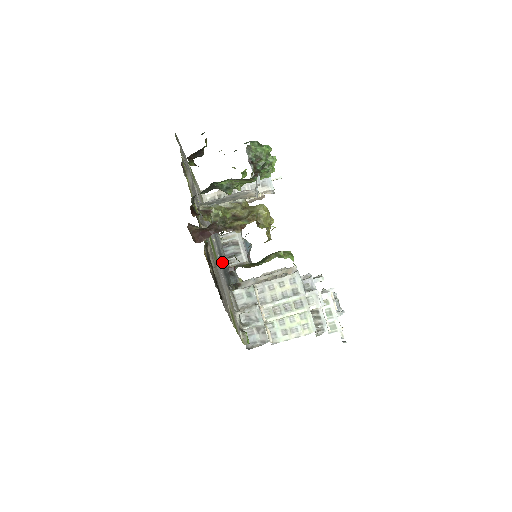
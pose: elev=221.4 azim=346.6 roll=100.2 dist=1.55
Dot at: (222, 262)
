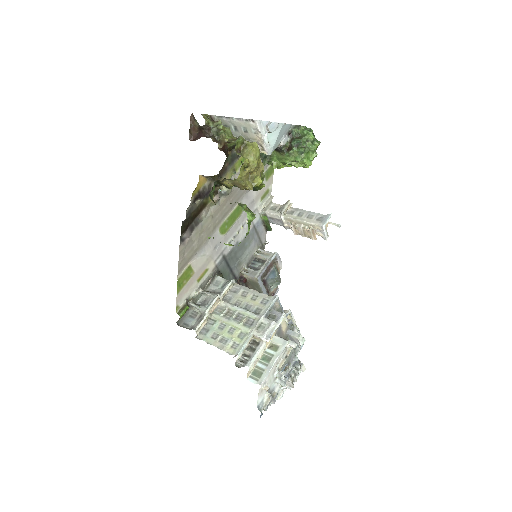
Dot at: (234, 254)
